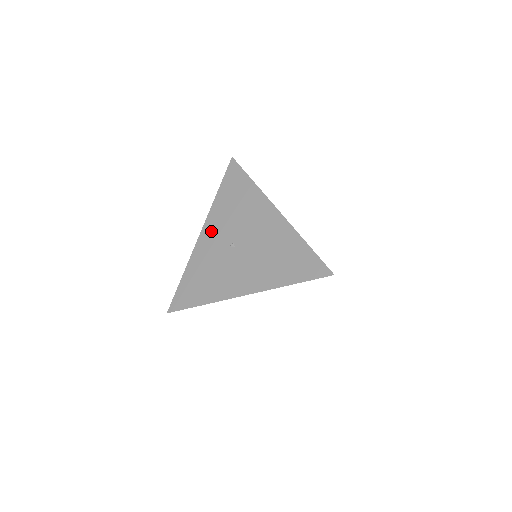
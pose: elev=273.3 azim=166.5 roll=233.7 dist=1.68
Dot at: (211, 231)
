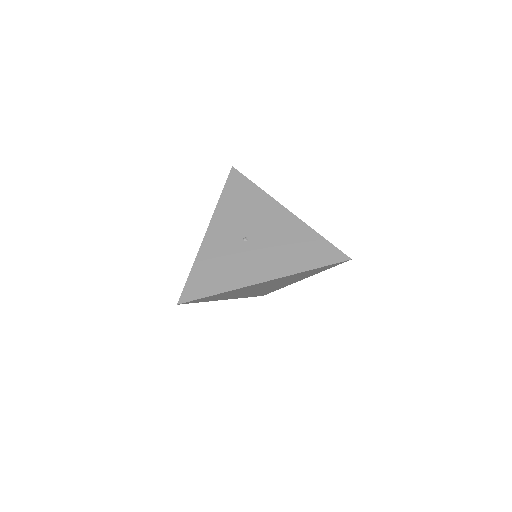
Dot at: (219, 227)
